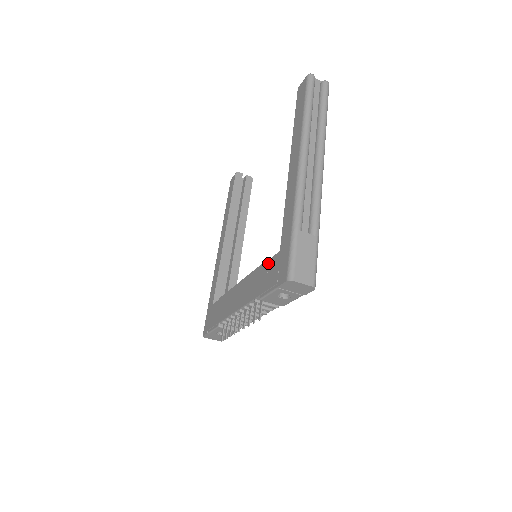
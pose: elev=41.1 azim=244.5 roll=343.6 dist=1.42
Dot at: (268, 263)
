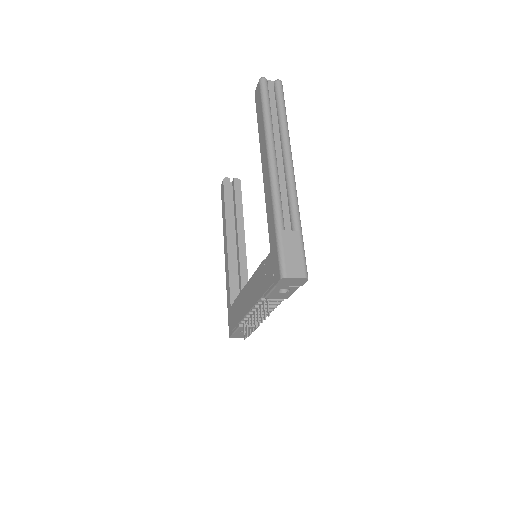
Dot at: (264, 264)
